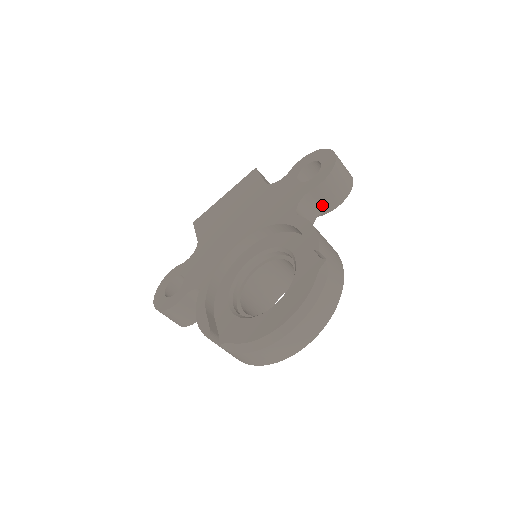
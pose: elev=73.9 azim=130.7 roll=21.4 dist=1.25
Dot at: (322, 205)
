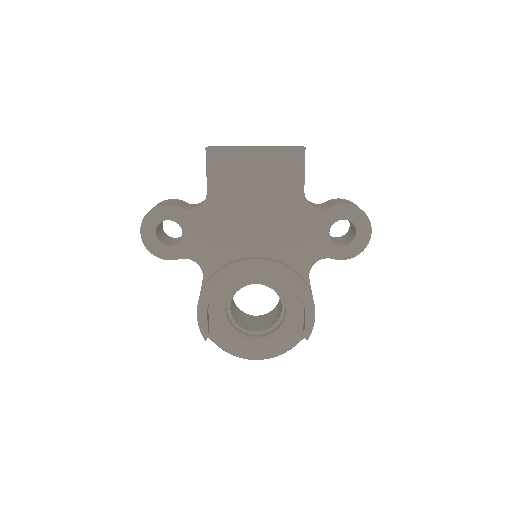
Dot at: occluded
